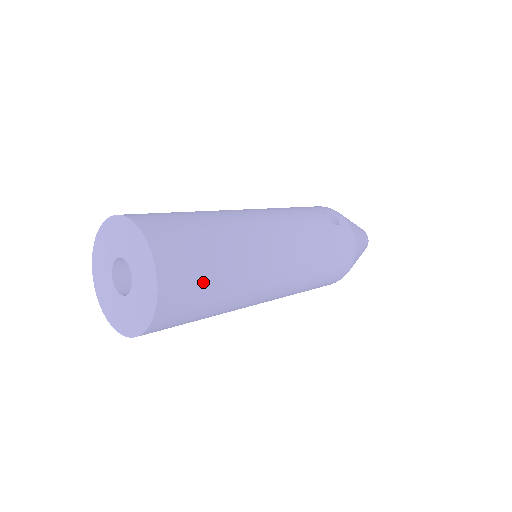
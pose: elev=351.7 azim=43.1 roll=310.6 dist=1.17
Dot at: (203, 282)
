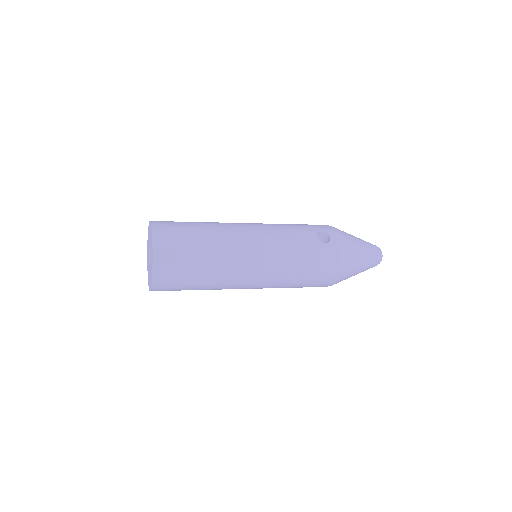
Dot at: (185, 268)
